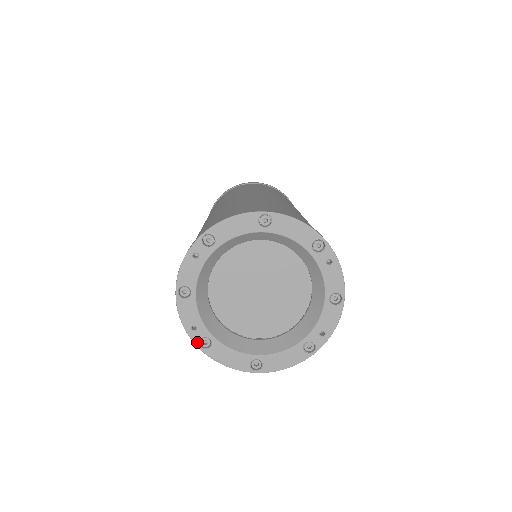
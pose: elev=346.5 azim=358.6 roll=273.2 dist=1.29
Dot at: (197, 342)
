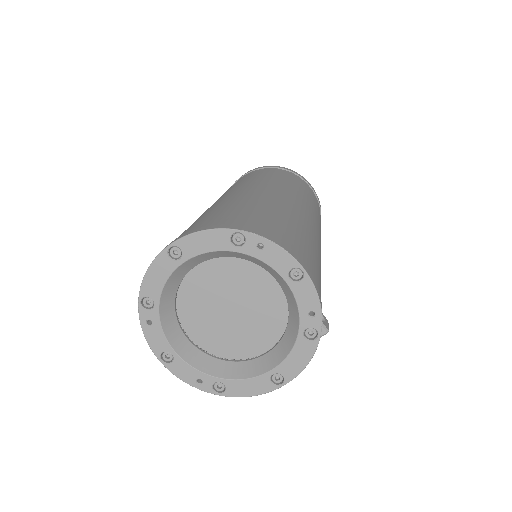
Dot at: (212, 391)
